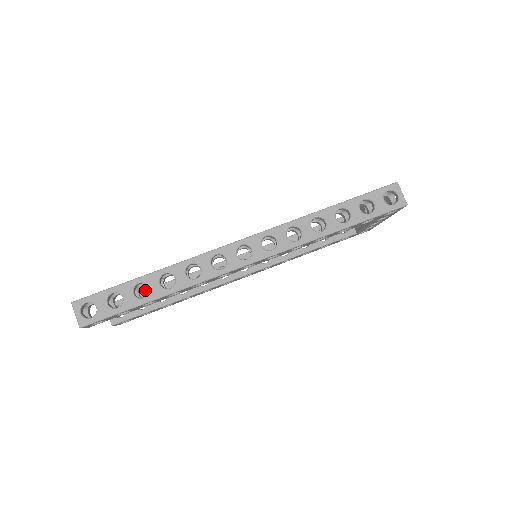
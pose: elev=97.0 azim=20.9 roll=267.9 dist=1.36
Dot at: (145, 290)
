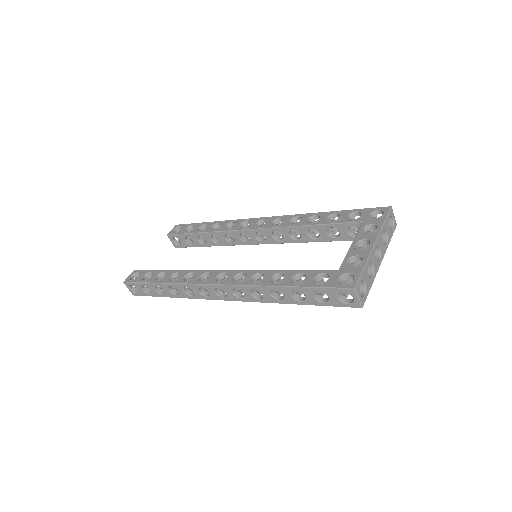
Dot at: (190, 233)
